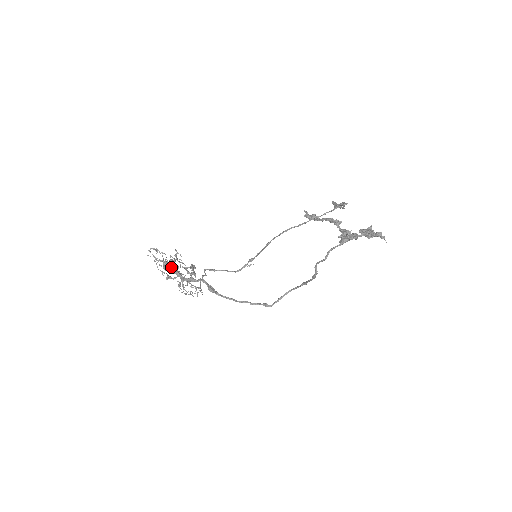
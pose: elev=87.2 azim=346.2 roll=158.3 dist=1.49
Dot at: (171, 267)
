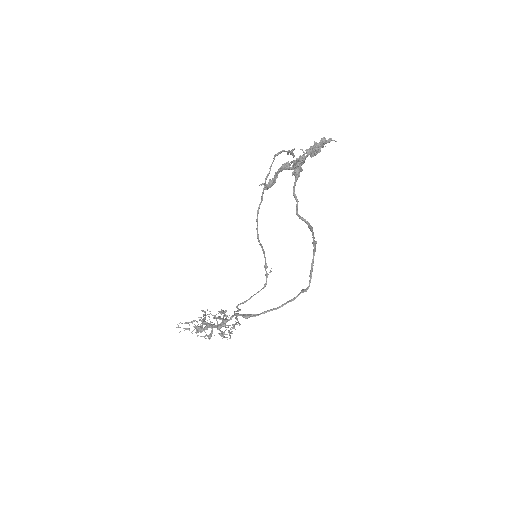
Dot at: (201, 325)
